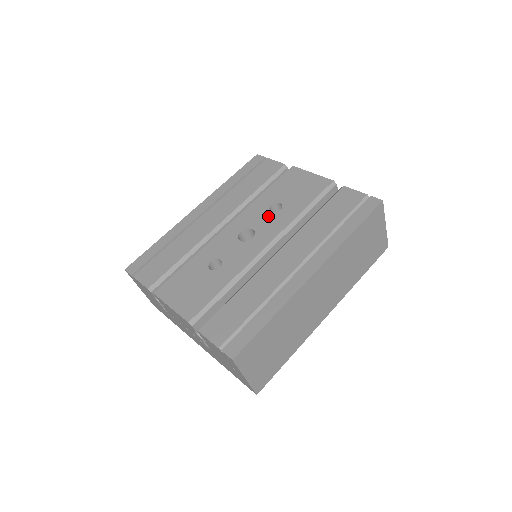
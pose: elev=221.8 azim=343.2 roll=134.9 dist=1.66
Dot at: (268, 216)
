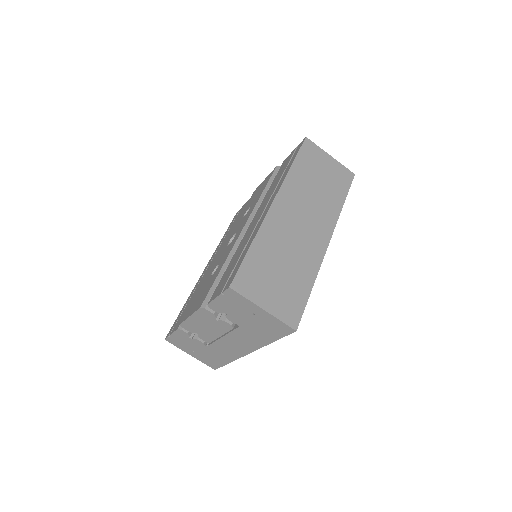
Dot at: (243, 219)
